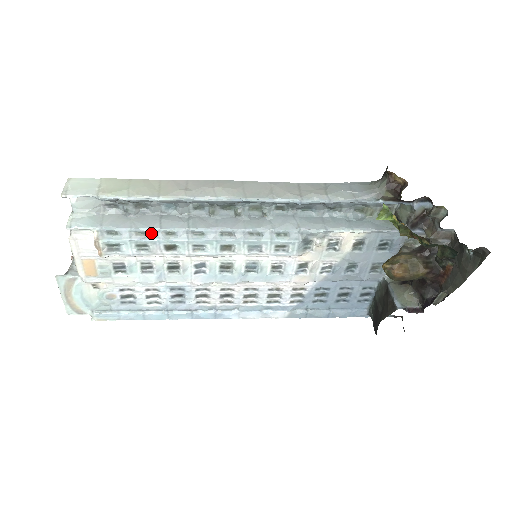
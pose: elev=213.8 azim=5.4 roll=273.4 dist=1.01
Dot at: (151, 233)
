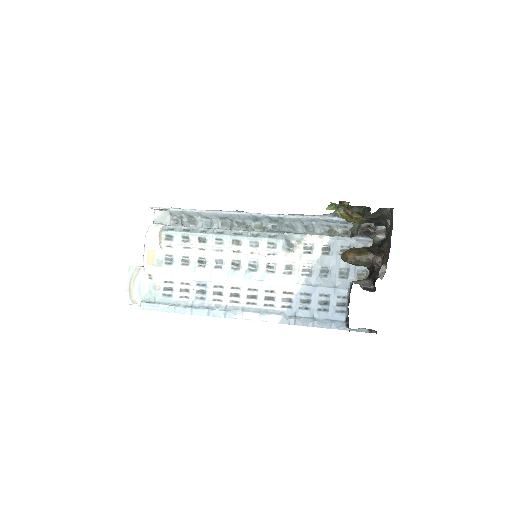
Dot at: (192, 230)
